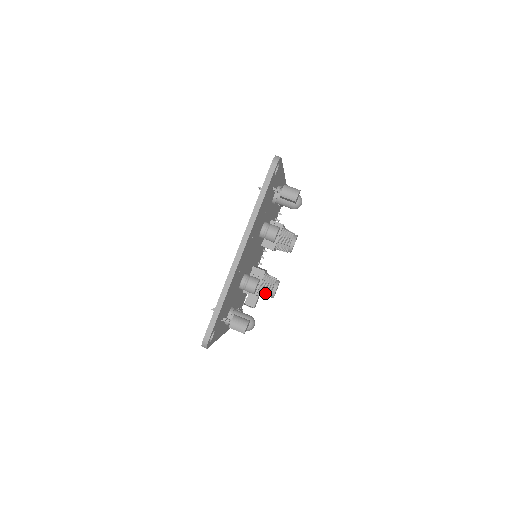
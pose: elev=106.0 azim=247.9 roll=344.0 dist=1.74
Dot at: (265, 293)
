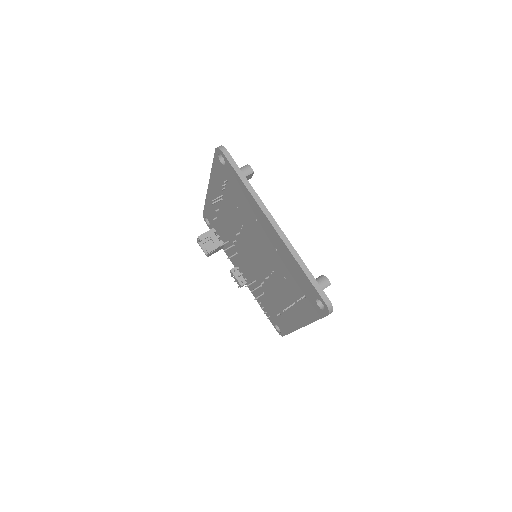
Dot at: occluded
